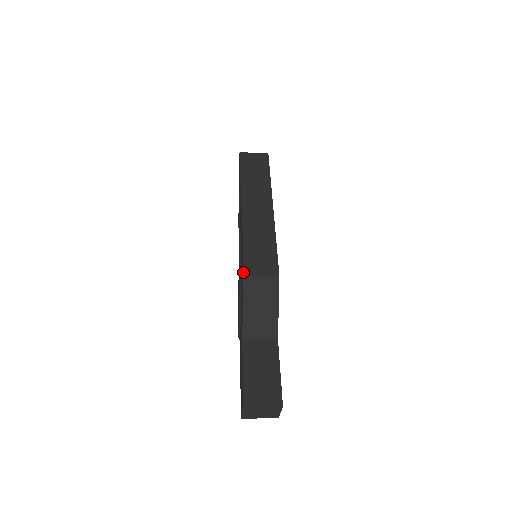
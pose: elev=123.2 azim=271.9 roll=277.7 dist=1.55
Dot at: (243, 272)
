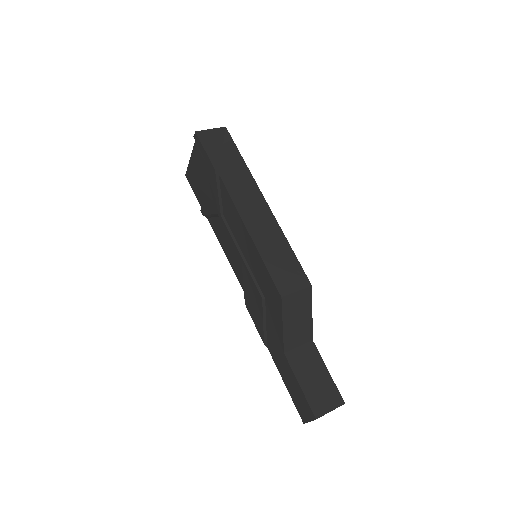
Dot at: (279, 293)
